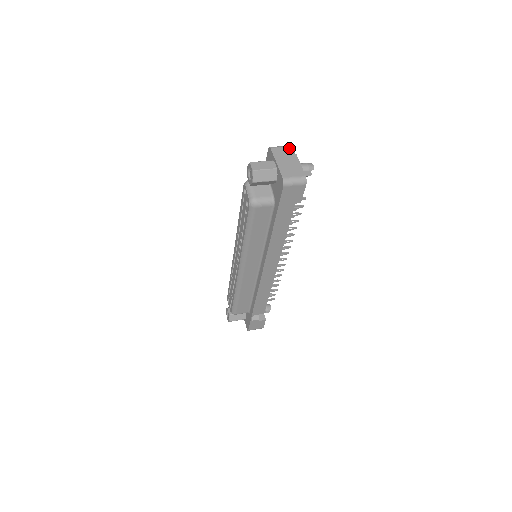
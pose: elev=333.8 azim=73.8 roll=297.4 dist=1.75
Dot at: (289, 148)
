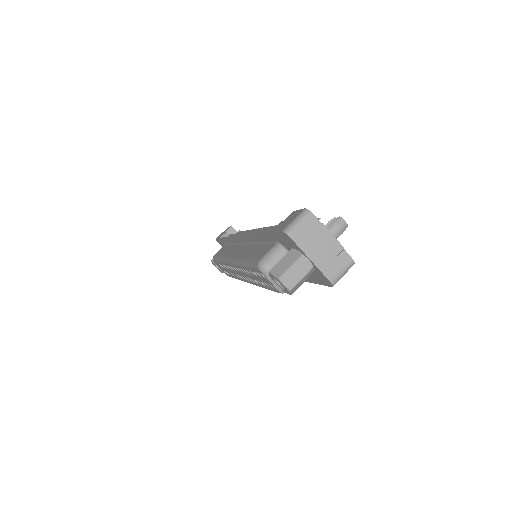
Dot at: (311, 220)
